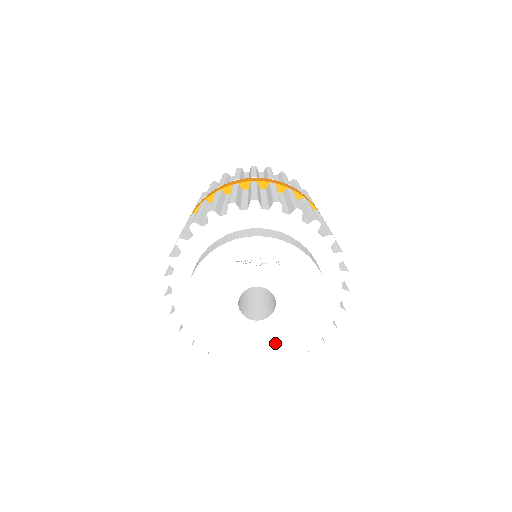
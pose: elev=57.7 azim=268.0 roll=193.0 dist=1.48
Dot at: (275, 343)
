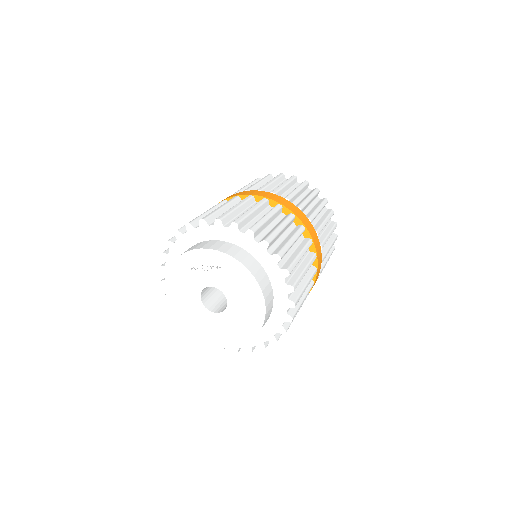
Dot at: (235, 330)
